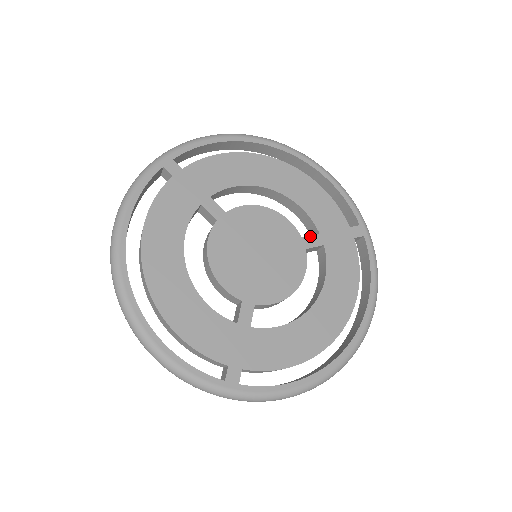
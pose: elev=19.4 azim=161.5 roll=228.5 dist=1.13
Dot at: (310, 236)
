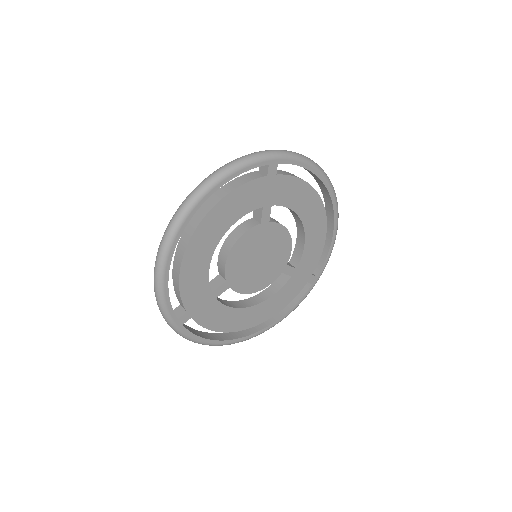
Dot at: (291, 267)
